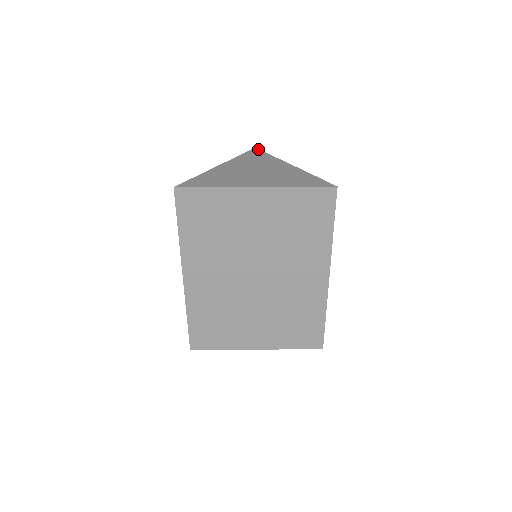
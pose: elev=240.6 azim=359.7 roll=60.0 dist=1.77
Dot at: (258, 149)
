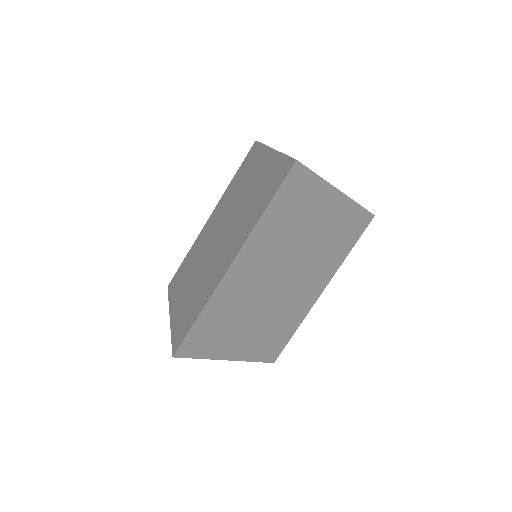
Dot at: occluded
